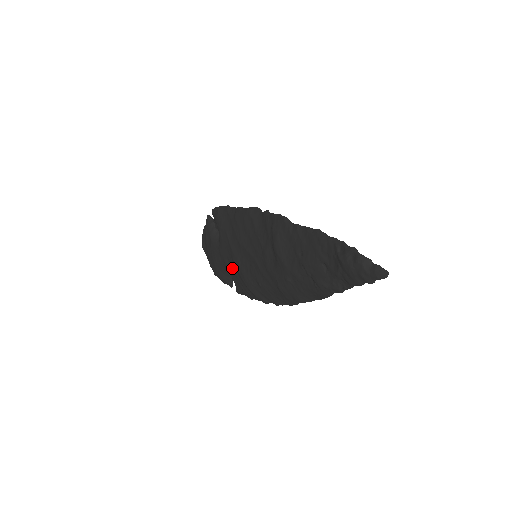
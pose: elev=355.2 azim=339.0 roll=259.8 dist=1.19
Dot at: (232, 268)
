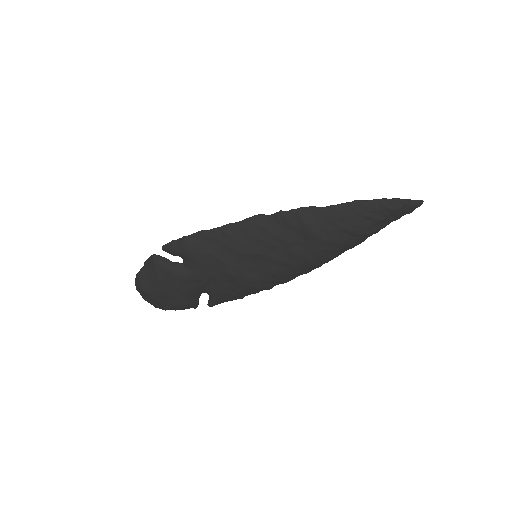
Dot at: (218, 283)
